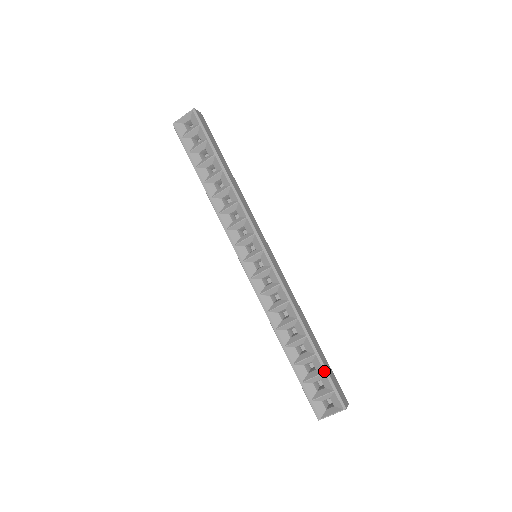
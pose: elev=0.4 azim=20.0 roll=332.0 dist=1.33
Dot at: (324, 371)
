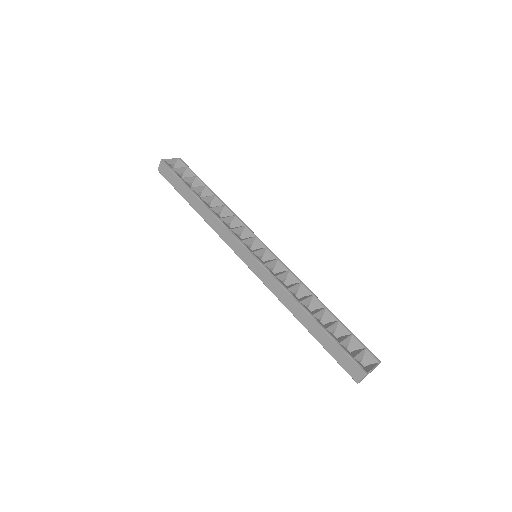
Dot at: (351, 333)
